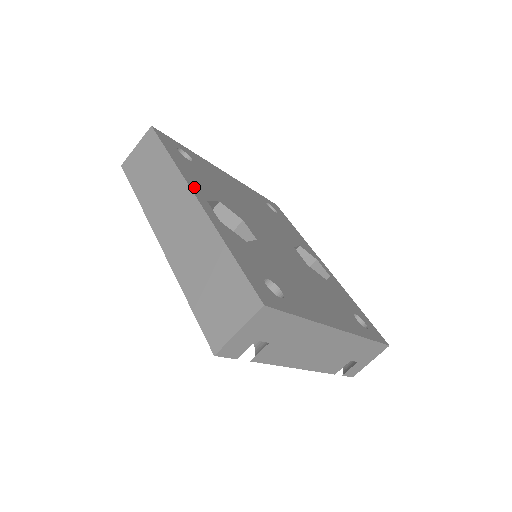
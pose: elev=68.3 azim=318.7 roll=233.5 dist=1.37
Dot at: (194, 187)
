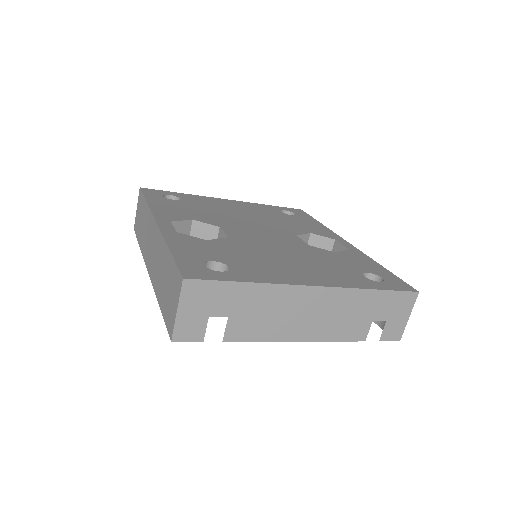
Dot at: (160, 216)
